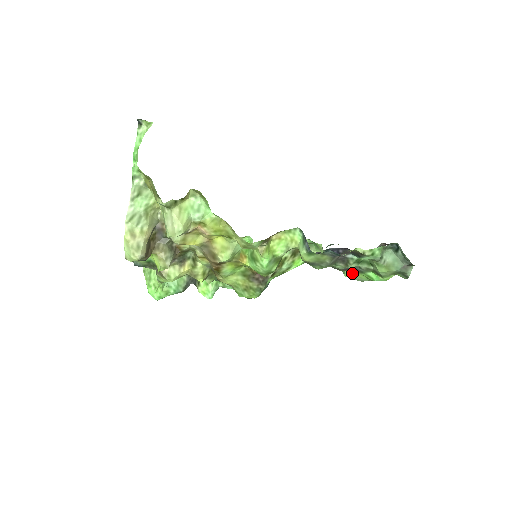
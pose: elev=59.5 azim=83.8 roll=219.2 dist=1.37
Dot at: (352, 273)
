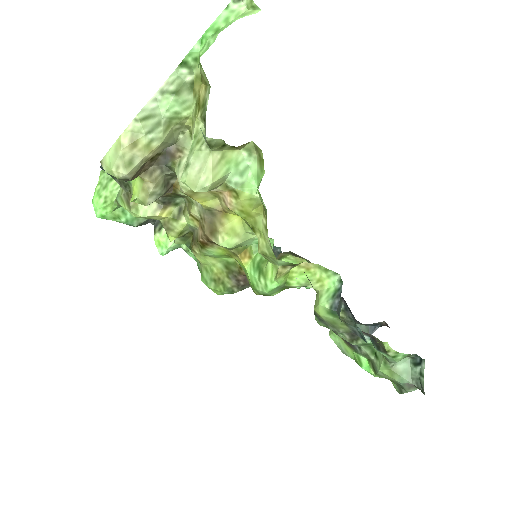
Dot at: (342, 341)
